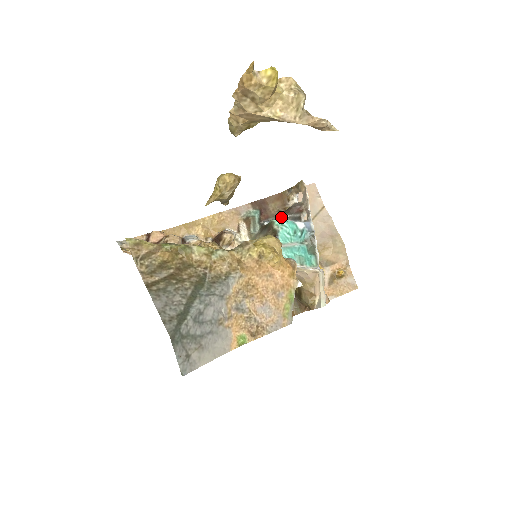
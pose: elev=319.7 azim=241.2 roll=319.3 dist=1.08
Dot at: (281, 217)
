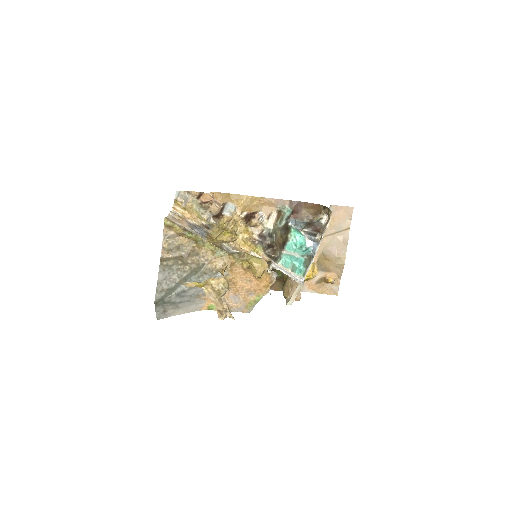
Dot at: (303, 226)
